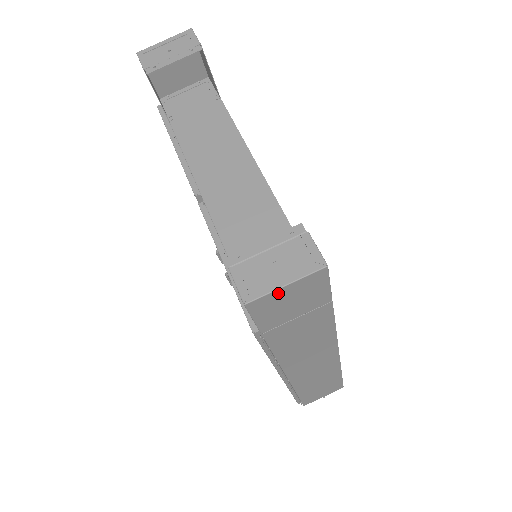
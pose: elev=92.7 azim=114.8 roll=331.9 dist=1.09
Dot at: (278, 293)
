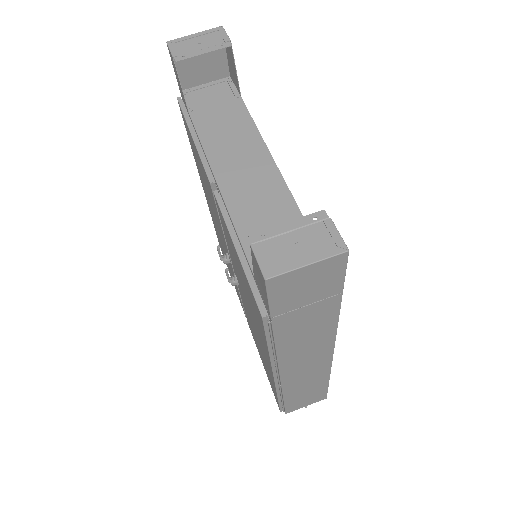
Dot at: (298, 273)
